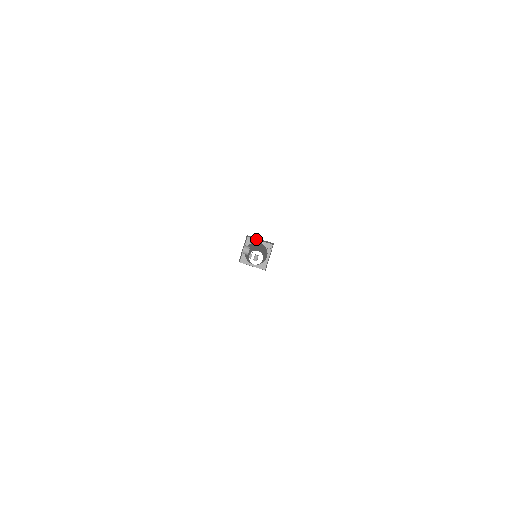
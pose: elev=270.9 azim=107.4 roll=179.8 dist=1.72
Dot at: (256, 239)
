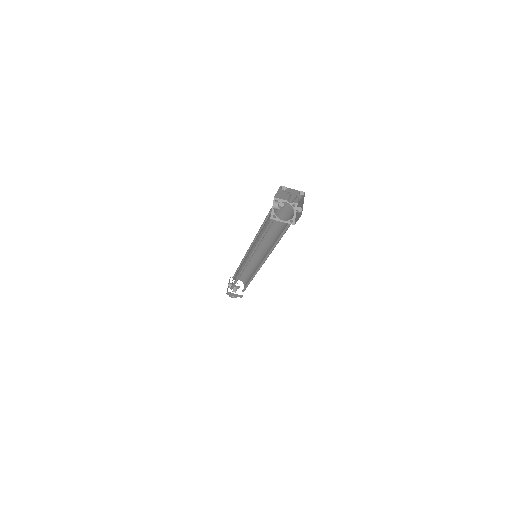
Dot at: (282, 199)
